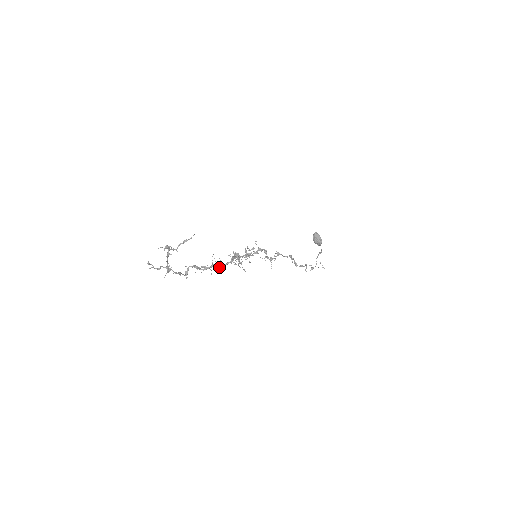
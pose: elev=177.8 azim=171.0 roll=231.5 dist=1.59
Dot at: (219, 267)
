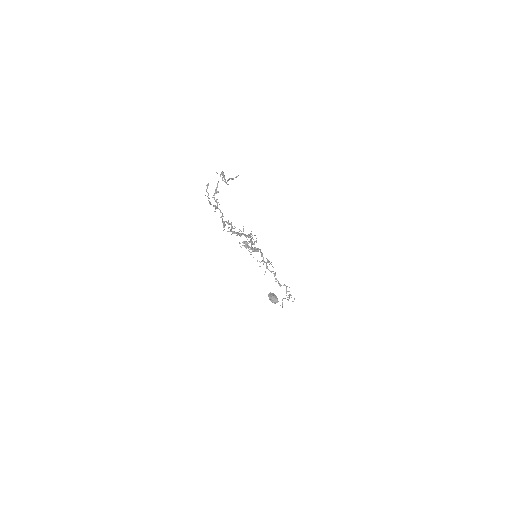
Dot at: (244, 234)
